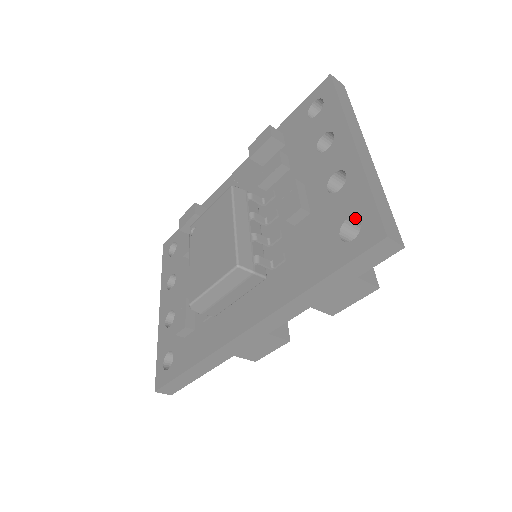
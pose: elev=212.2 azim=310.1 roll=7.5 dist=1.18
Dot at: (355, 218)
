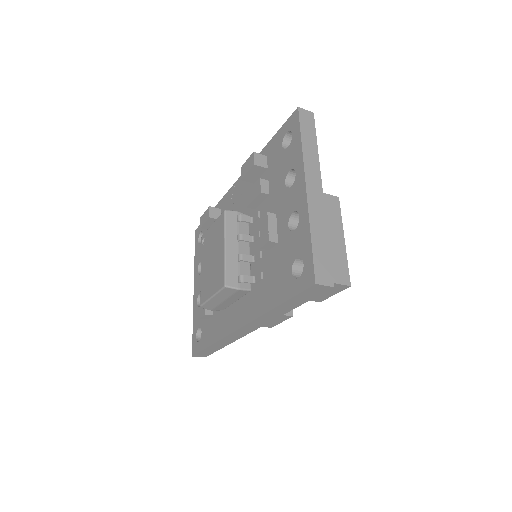
Dot at: (302, 258)
